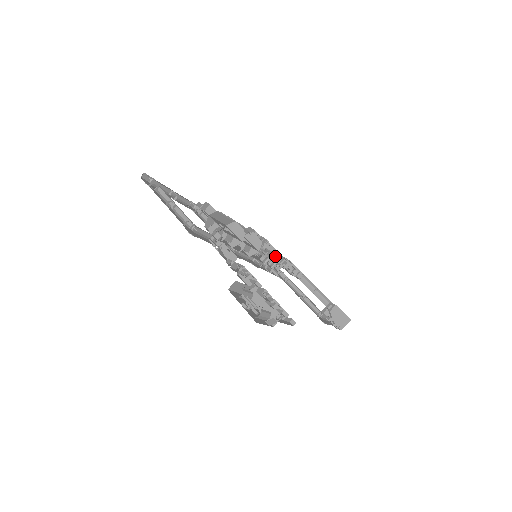
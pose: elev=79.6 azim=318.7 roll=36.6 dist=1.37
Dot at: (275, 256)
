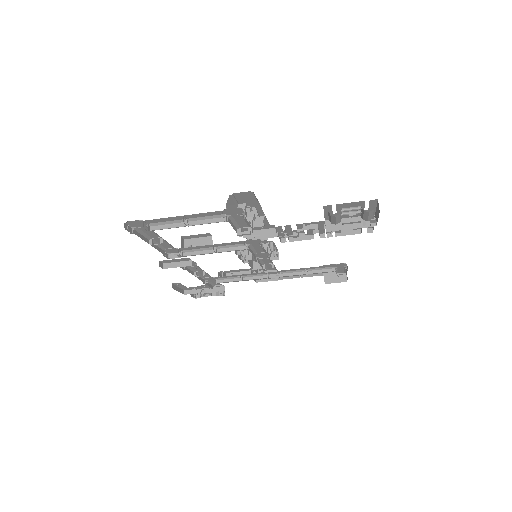
Dot at: (255, 263)
